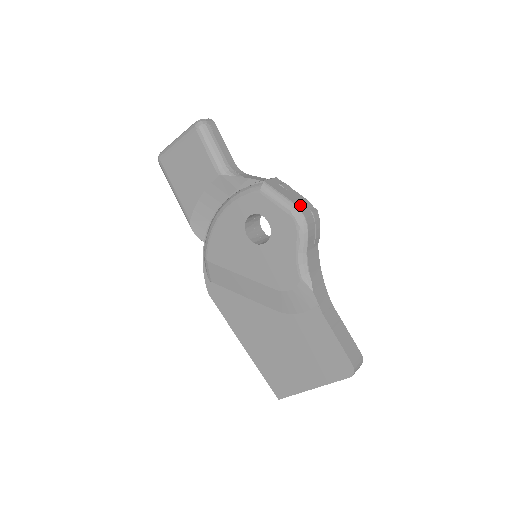
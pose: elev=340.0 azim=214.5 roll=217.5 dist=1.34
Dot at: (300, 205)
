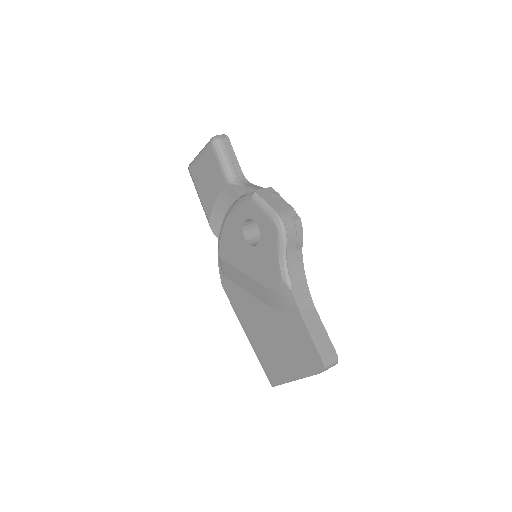
Dot at: (282, 213)
